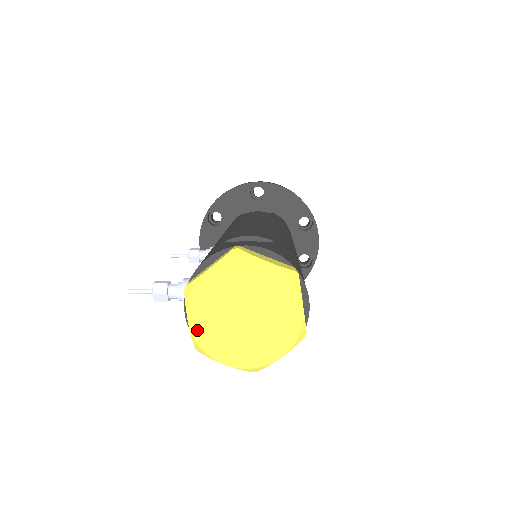
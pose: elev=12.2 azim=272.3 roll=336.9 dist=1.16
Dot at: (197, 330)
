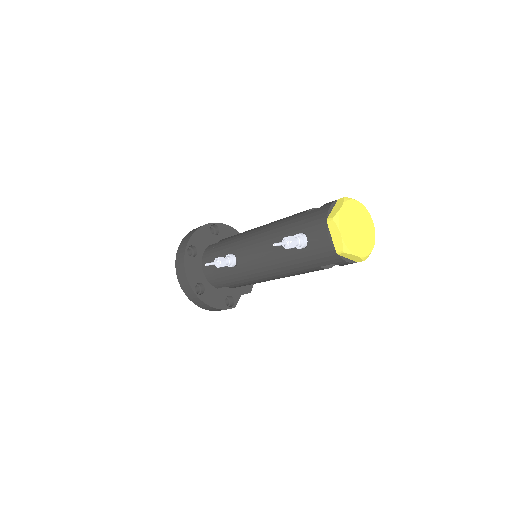
Dot at: (345, 239)
